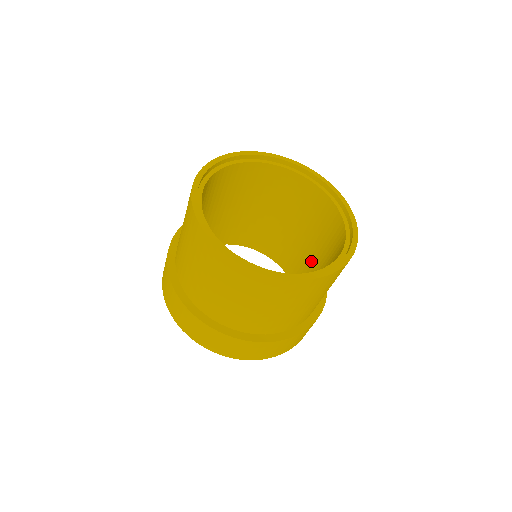
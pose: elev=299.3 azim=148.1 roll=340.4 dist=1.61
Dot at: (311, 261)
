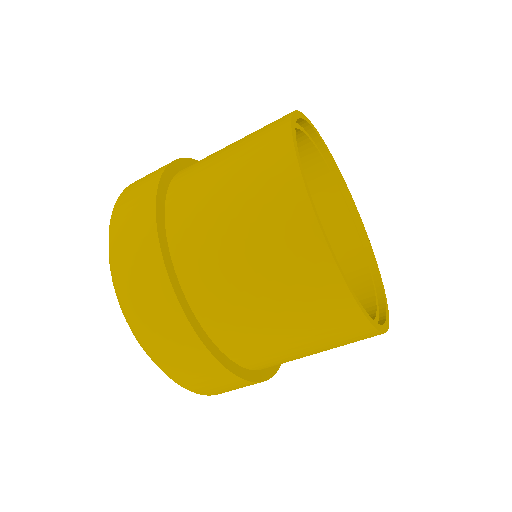
Dot at: occluded
